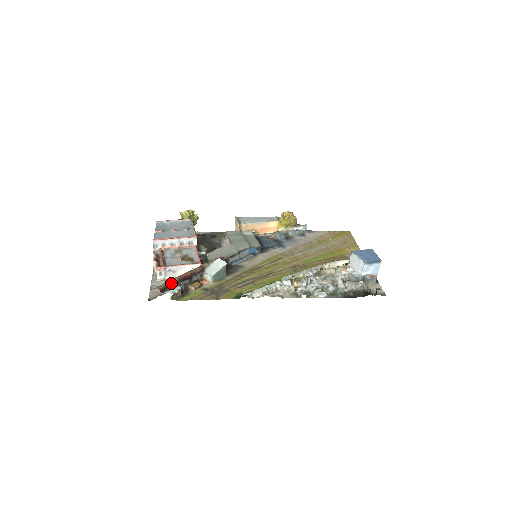
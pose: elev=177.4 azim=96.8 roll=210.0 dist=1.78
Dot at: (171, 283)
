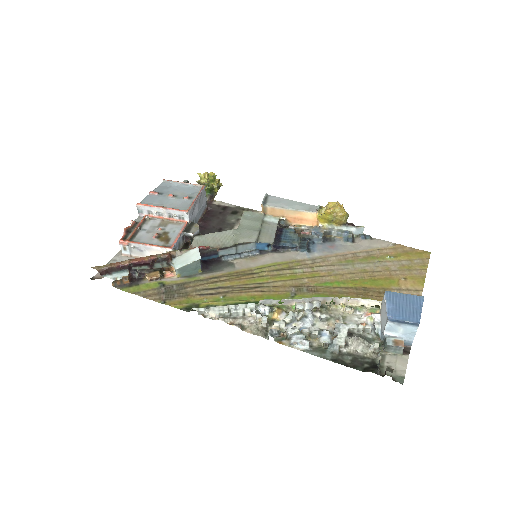
Dot at: (117, 266)
